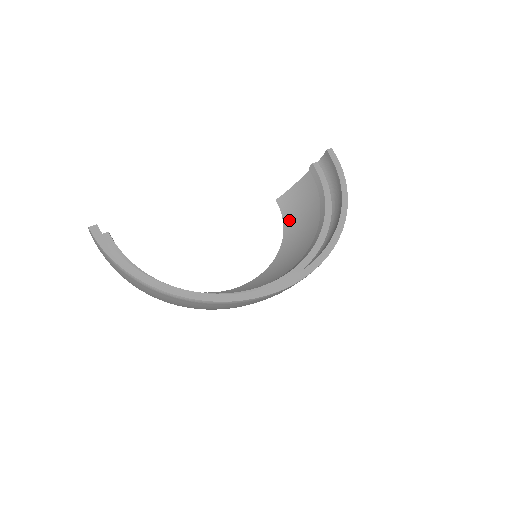
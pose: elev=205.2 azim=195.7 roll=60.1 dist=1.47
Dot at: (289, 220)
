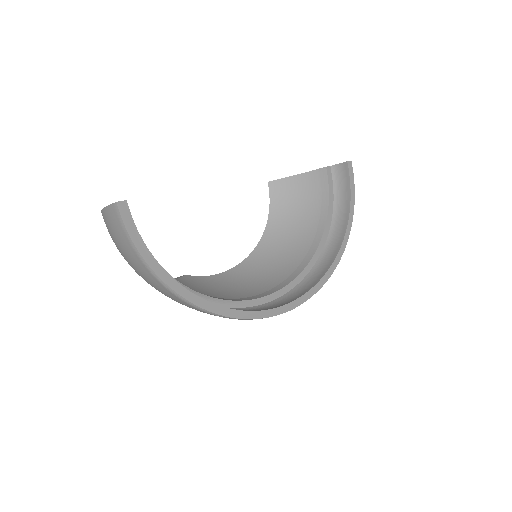
Dot at: (277, 210)
